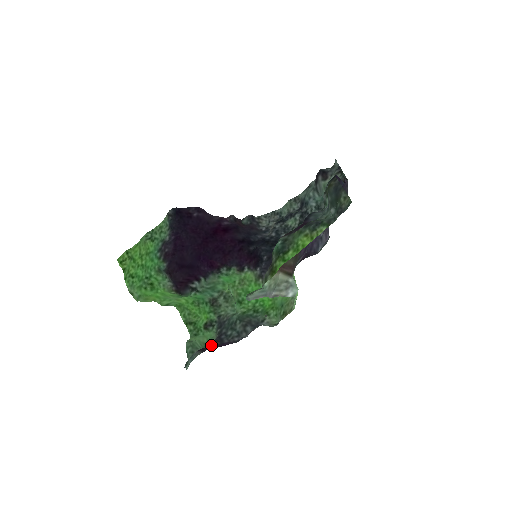
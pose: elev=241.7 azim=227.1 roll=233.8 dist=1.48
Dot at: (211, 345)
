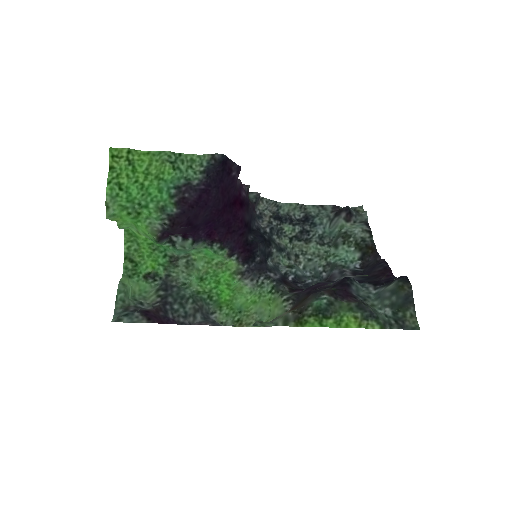
Dot at: (155, 313)
